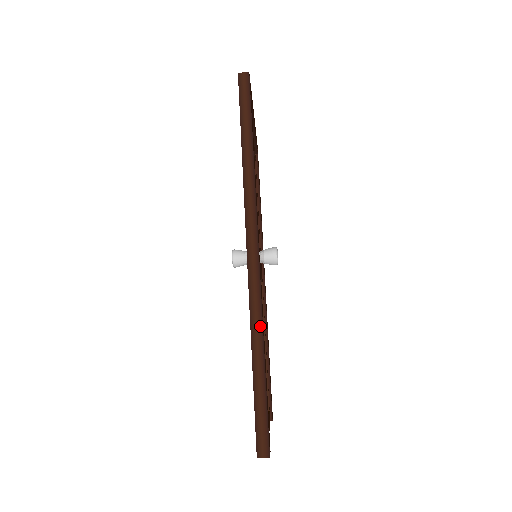
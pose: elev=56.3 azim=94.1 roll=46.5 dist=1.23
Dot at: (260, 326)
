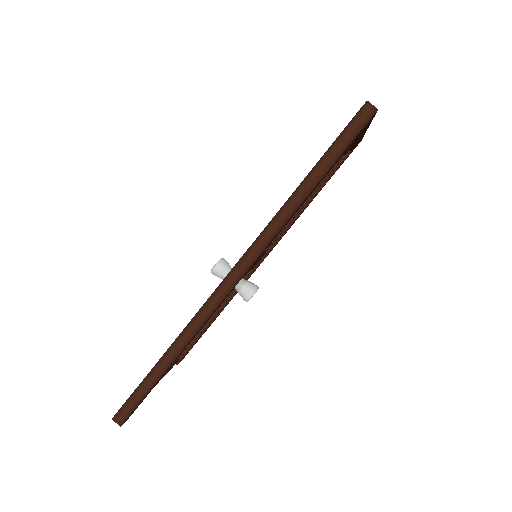
Dot at: (188, 339)
